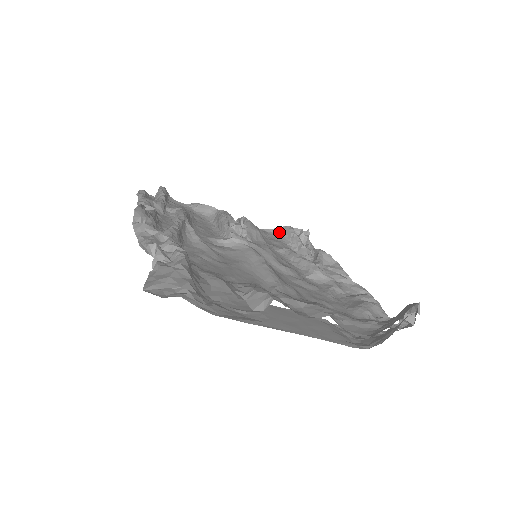
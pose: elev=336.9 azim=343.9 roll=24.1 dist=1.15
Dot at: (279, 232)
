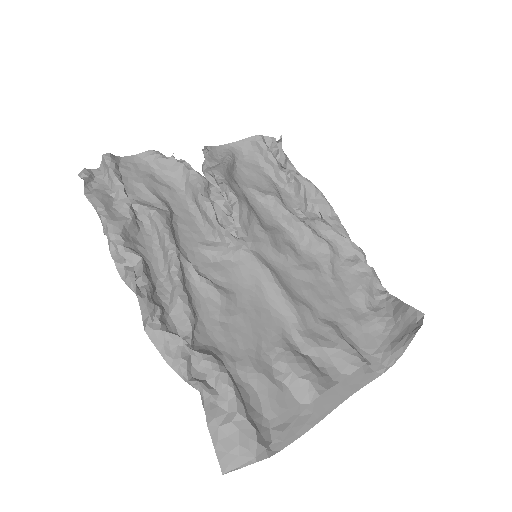
Dot at: (247, 145)
